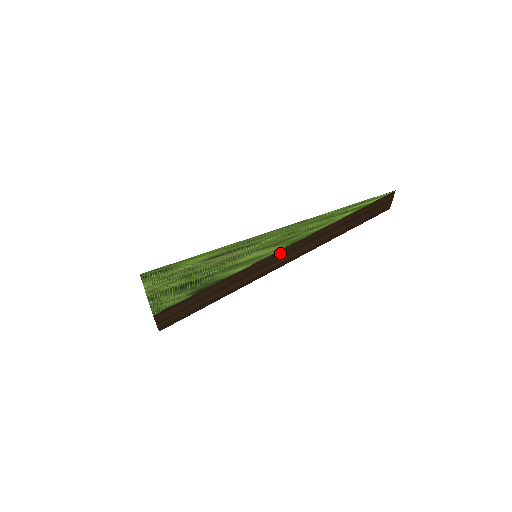
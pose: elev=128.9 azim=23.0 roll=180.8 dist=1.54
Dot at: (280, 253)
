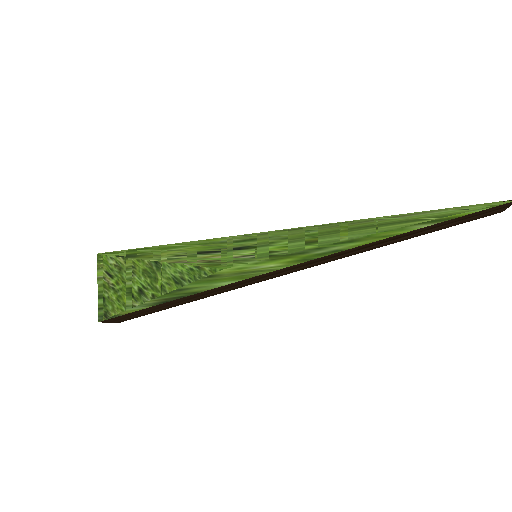
Dot at: (285, 268)
